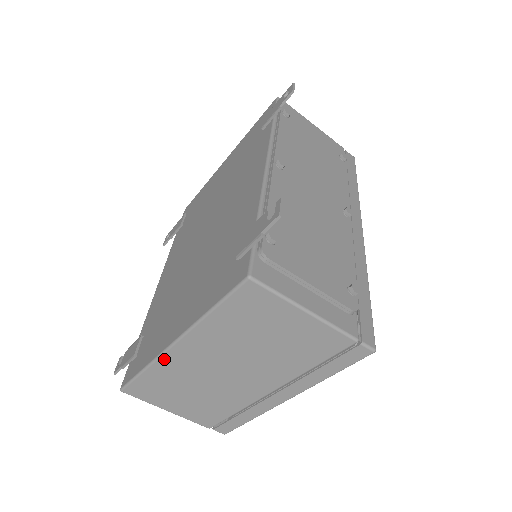
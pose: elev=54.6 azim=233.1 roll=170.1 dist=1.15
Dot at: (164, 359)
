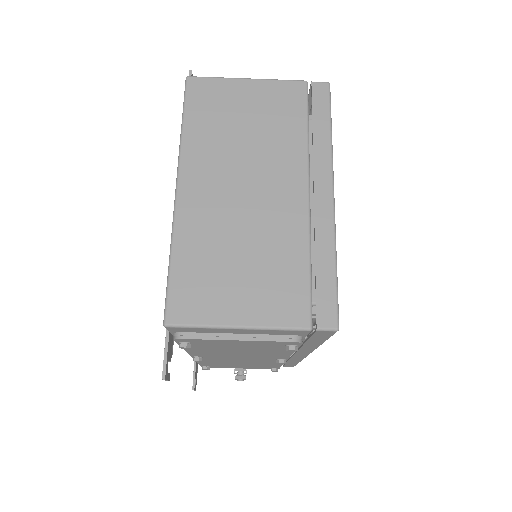
Dot at: (180, 218)
